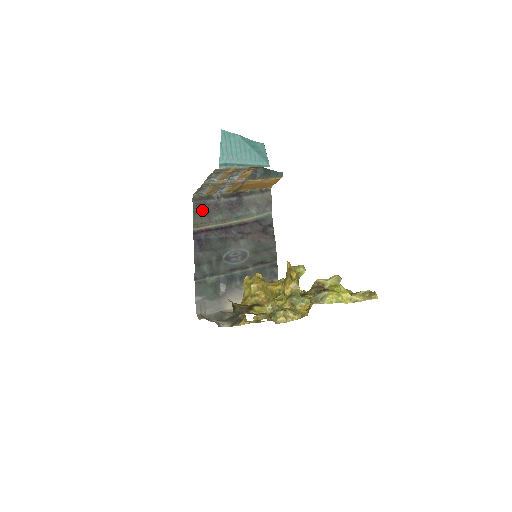
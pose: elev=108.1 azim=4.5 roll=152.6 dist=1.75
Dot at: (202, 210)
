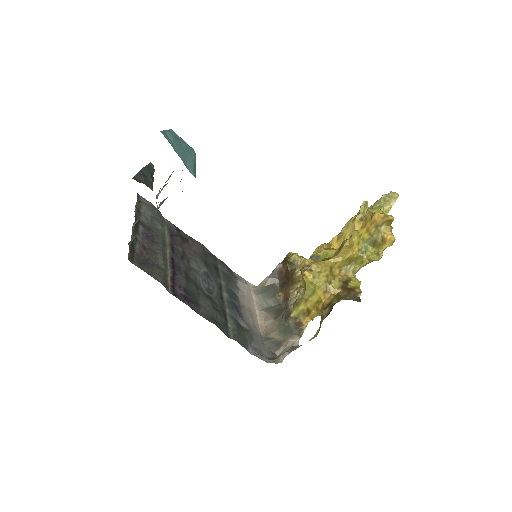
Dot at: (147, 265)
